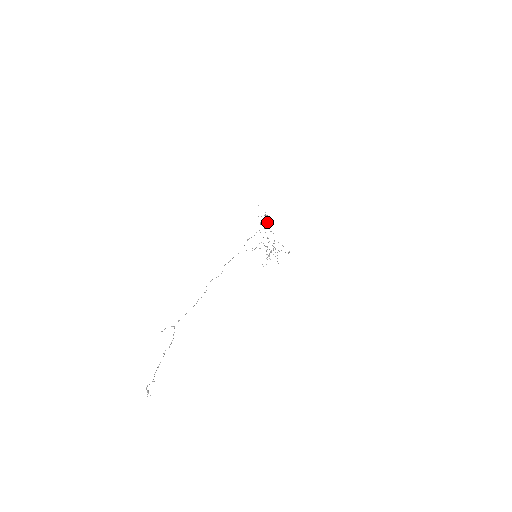
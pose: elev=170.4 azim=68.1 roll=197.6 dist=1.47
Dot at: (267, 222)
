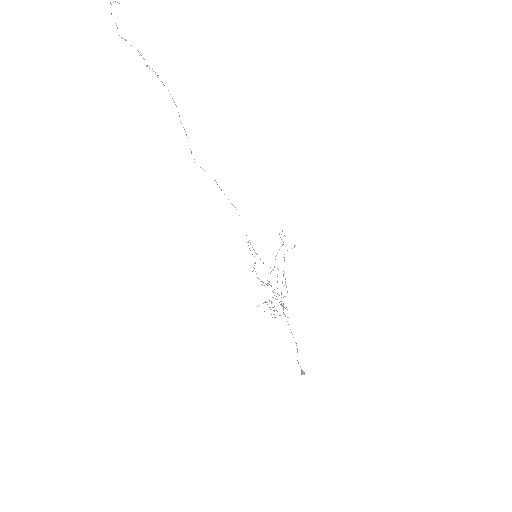
Dot at: (283, 274)
